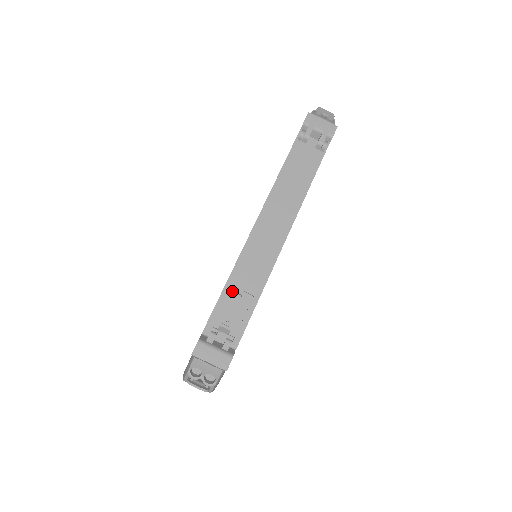
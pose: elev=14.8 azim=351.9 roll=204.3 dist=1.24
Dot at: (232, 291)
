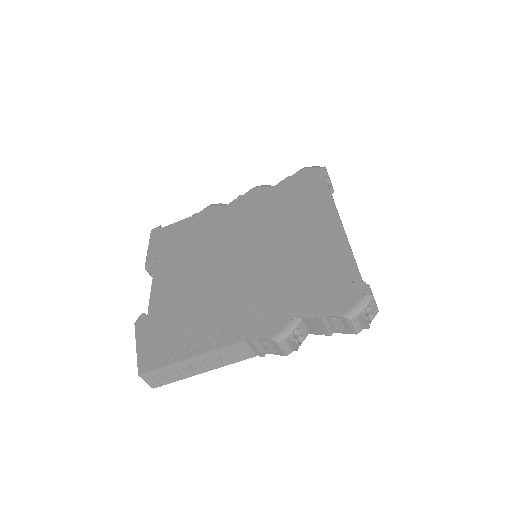
Dot at: occluded
